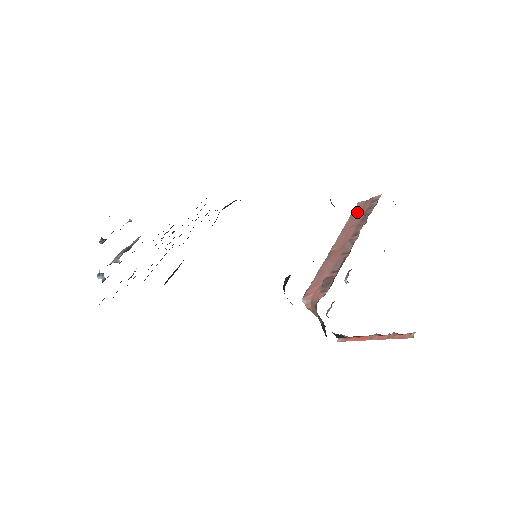
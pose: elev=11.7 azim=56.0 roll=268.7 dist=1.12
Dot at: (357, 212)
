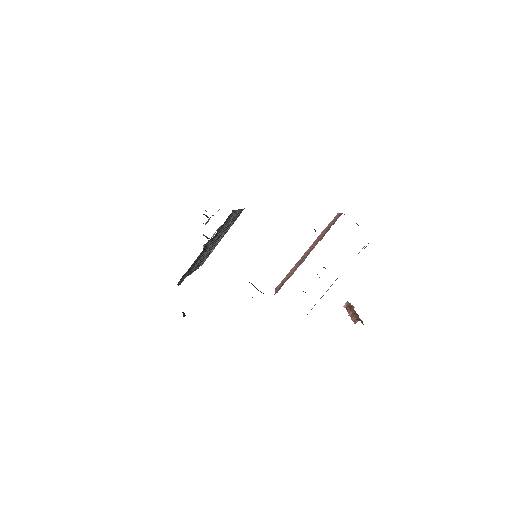
Dot at: (330, 224)
